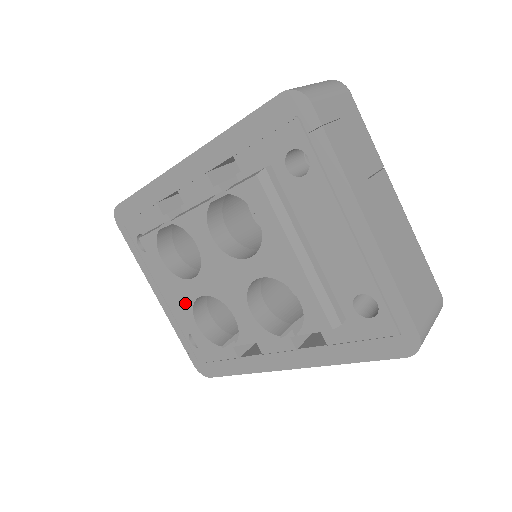
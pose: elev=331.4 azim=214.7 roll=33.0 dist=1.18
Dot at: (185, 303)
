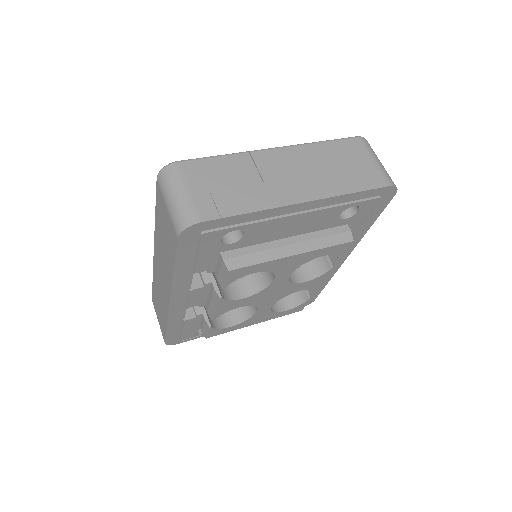
Dot at: (267, 316)
